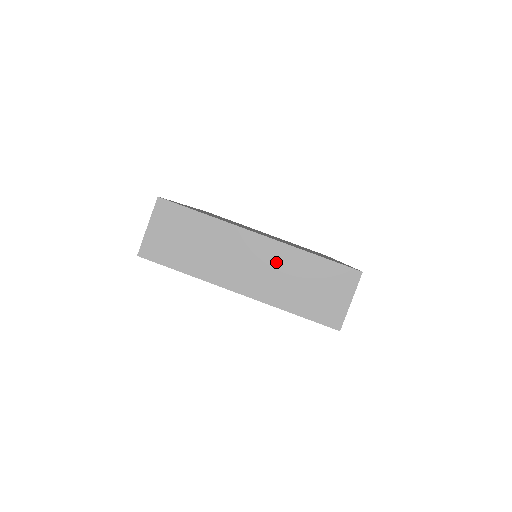
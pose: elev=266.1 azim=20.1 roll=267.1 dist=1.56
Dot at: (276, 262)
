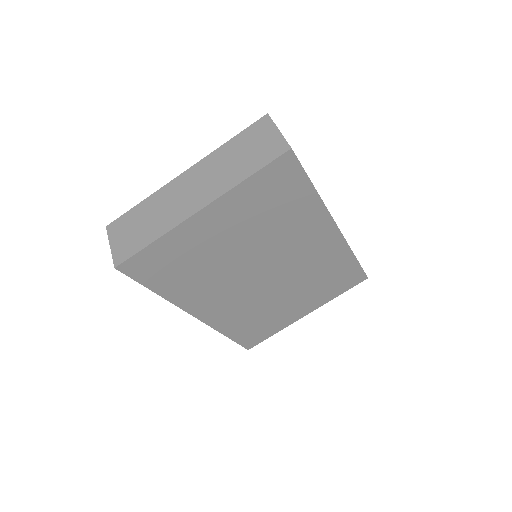
Dot at: (208, 170)
